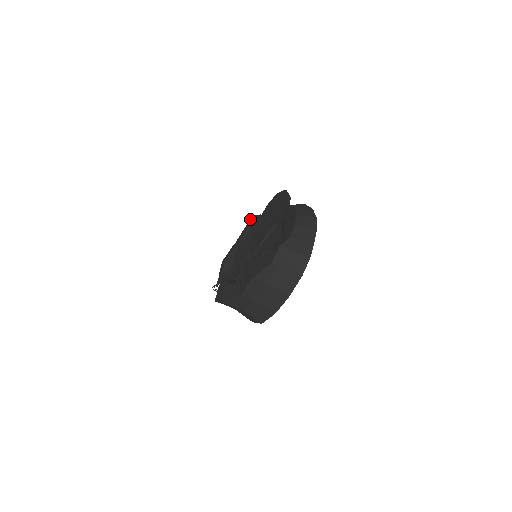
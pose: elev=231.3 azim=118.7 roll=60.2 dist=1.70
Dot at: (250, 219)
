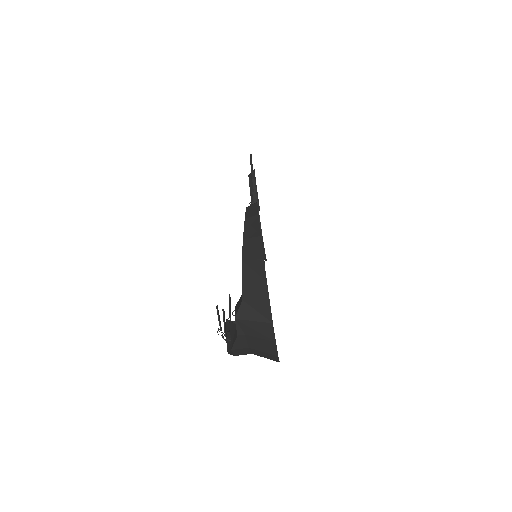
Dot at: occluded
